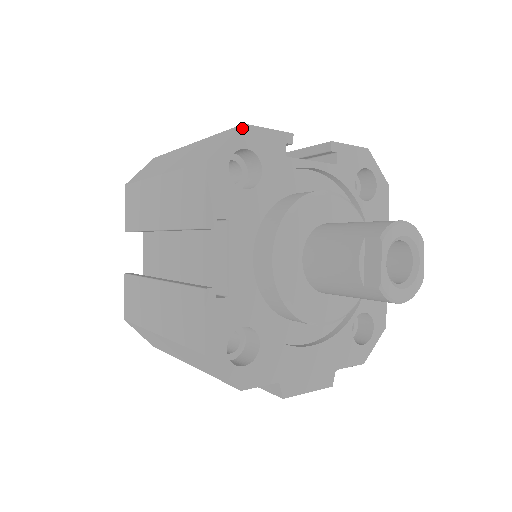
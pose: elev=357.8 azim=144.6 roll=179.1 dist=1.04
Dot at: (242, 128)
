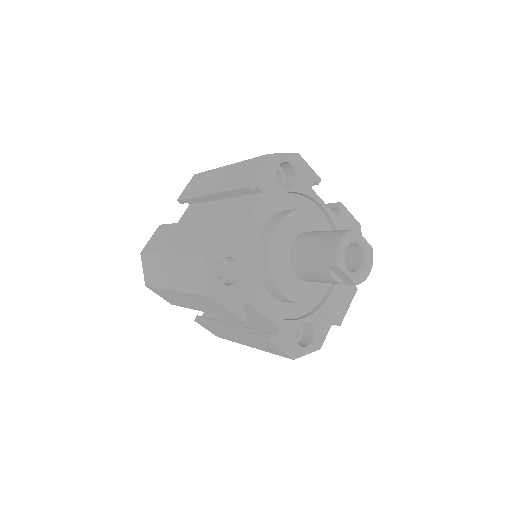
Dot at: (207, 258)
